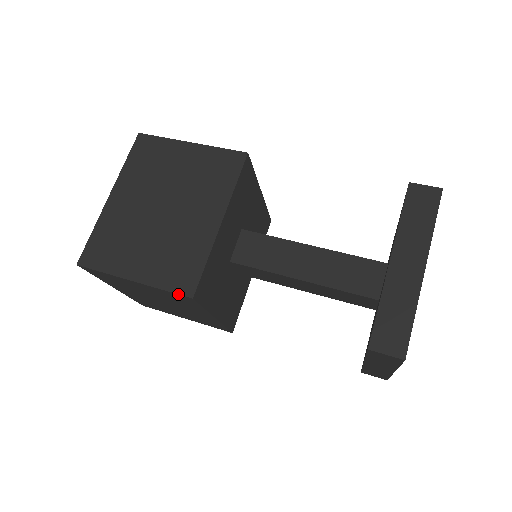
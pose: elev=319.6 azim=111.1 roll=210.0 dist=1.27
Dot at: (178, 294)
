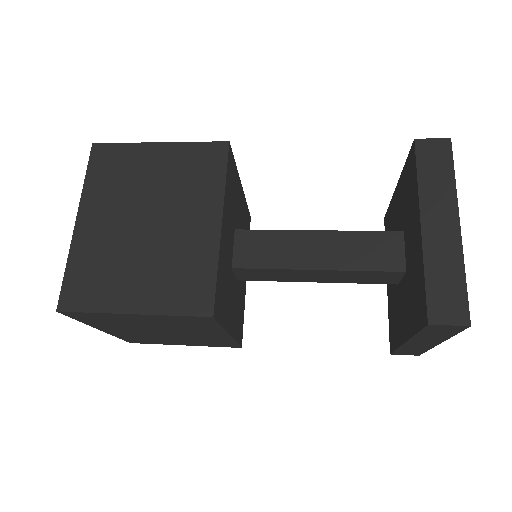
Dot at: (213, 141)
